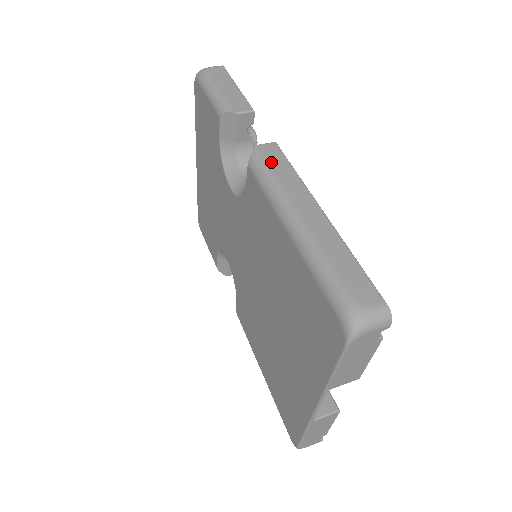
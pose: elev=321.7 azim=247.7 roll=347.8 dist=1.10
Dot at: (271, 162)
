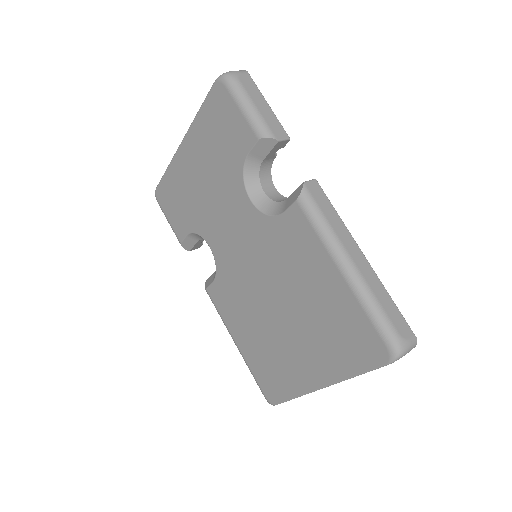
Dot at: (320, 203)
